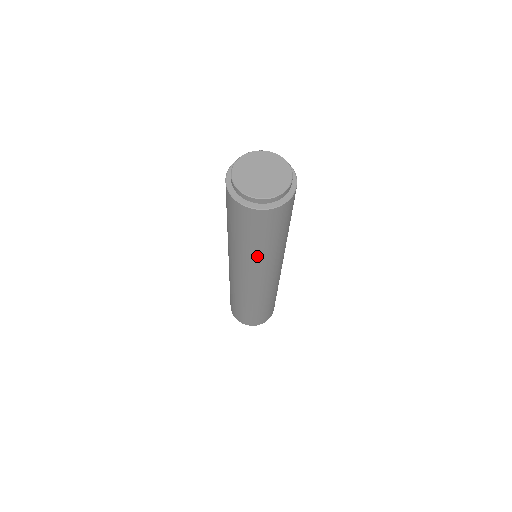
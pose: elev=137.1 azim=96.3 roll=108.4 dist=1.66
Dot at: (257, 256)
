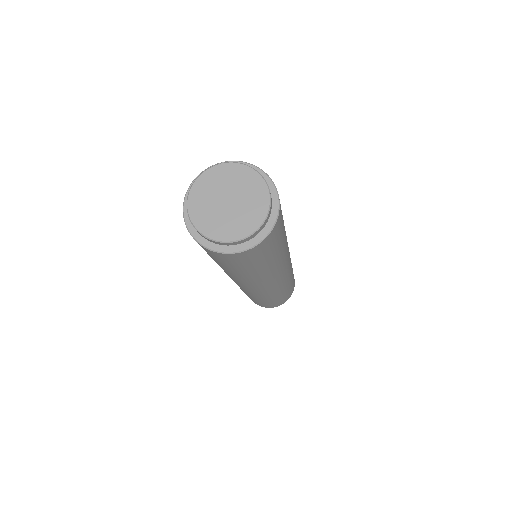
Dot at: (257, 276)
